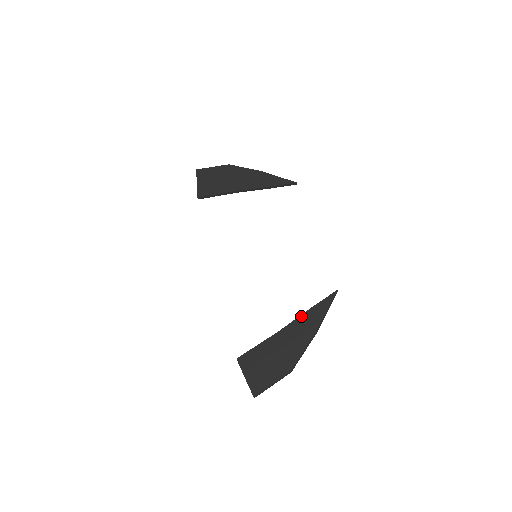
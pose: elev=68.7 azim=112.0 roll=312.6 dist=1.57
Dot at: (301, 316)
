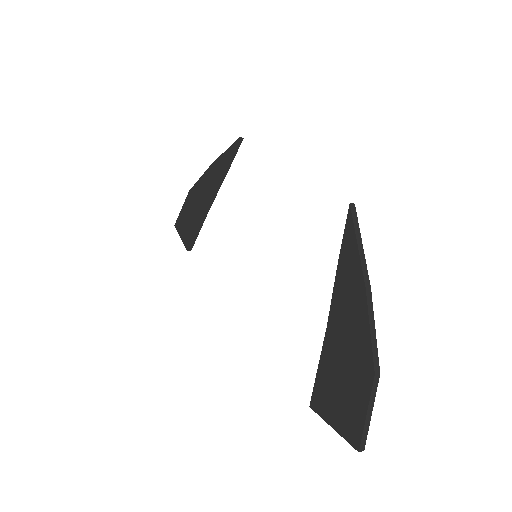
Dot at: (335, 282)
